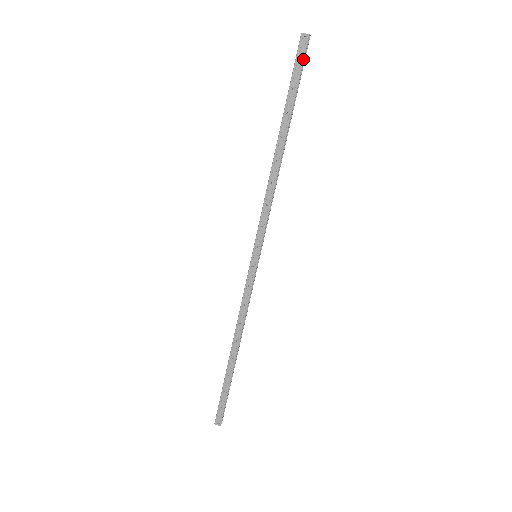
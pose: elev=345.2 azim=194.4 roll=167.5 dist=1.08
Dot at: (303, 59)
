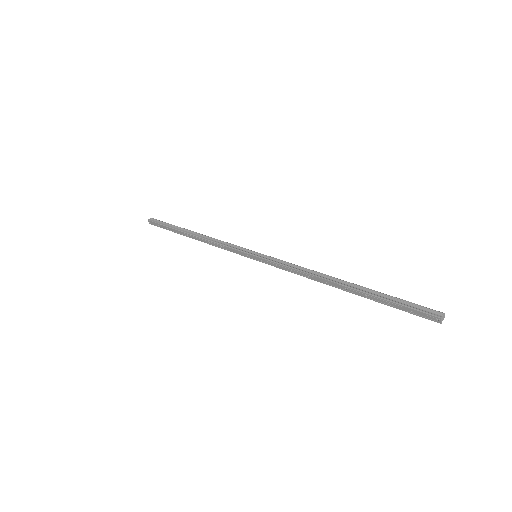
Dot at: (417, 315)
